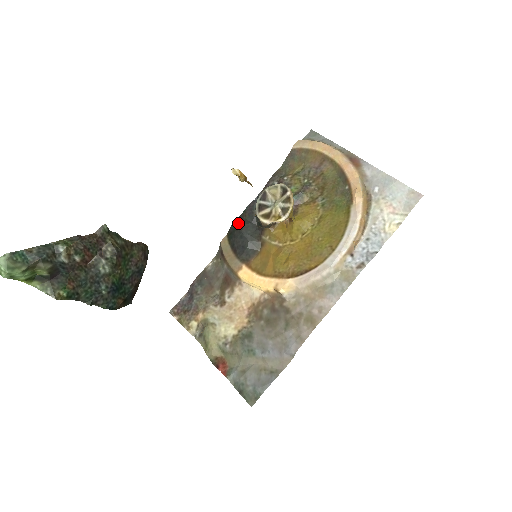
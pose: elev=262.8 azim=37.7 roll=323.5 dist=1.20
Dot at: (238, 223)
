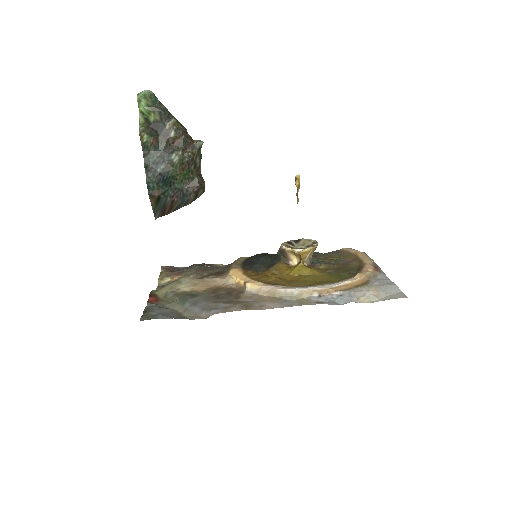
Dot at: (264, 254)
